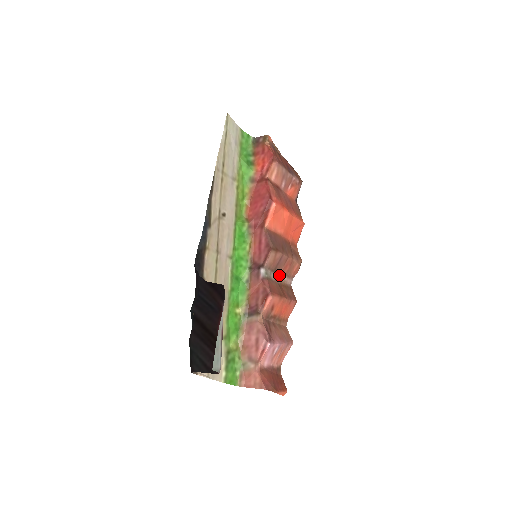
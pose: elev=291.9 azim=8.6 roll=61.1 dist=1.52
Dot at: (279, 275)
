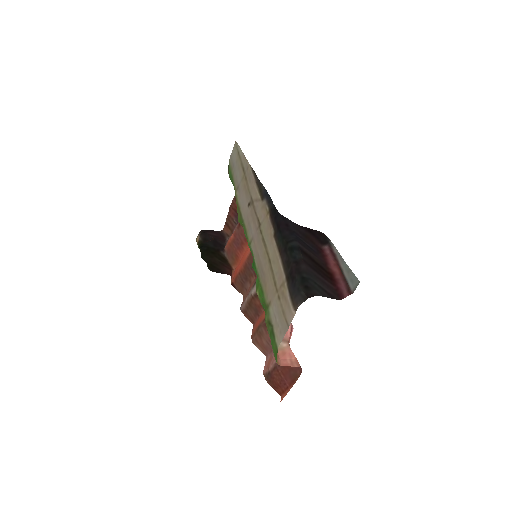
Dot at: (252, 289)
